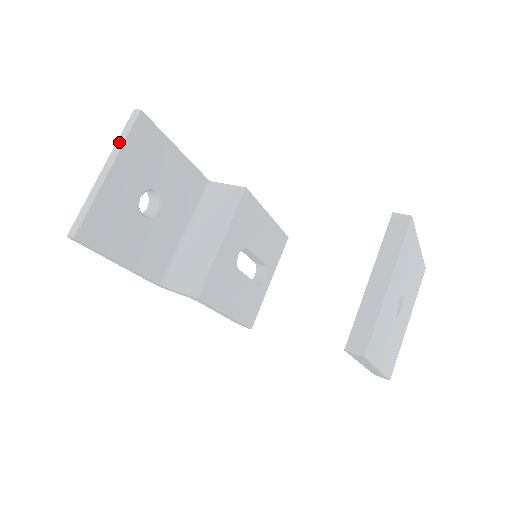
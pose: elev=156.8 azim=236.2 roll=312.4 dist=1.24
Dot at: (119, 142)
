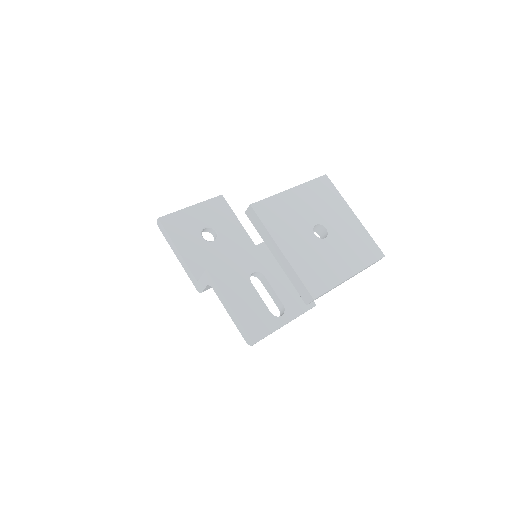
Dot at: (205, 202)
